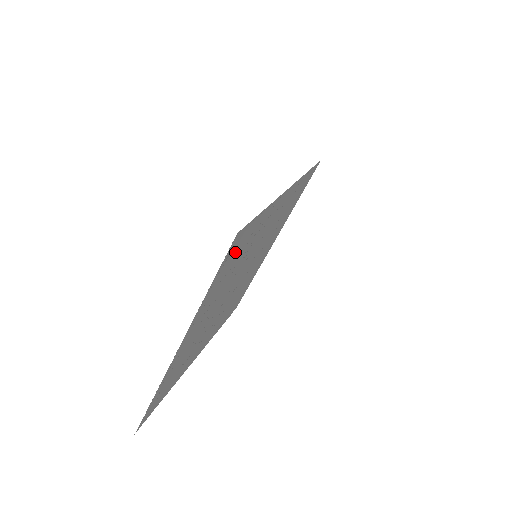
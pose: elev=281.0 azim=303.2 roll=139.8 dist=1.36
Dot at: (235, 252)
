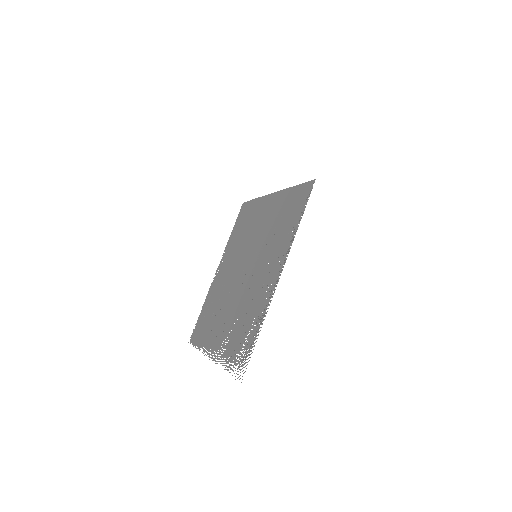
Dot at: (240, 354)
